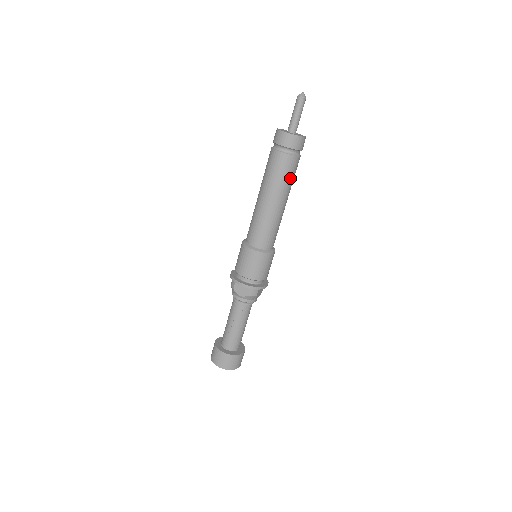
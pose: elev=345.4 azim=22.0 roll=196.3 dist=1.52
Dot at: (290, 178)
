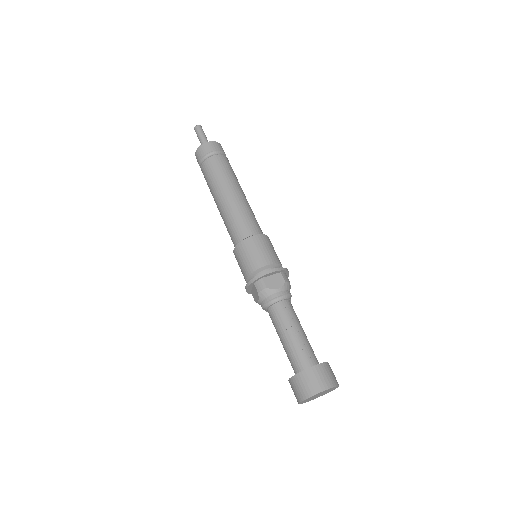
Dot at: (235, 175)
